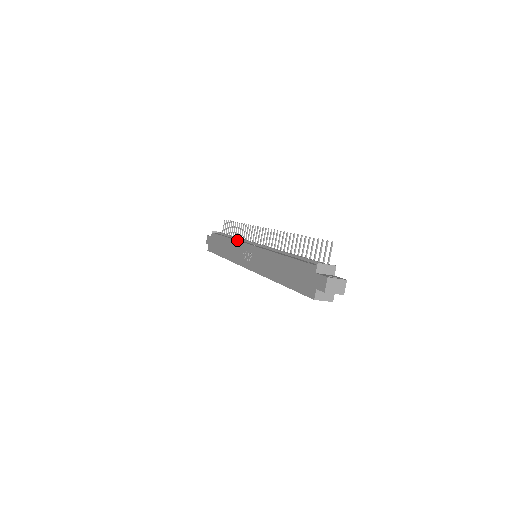
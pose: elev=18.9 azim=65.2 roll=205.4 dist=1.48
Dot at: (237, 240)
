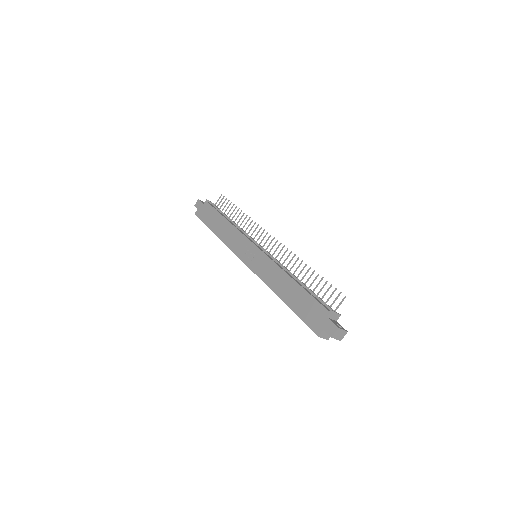
Dot at: (240, 231)
